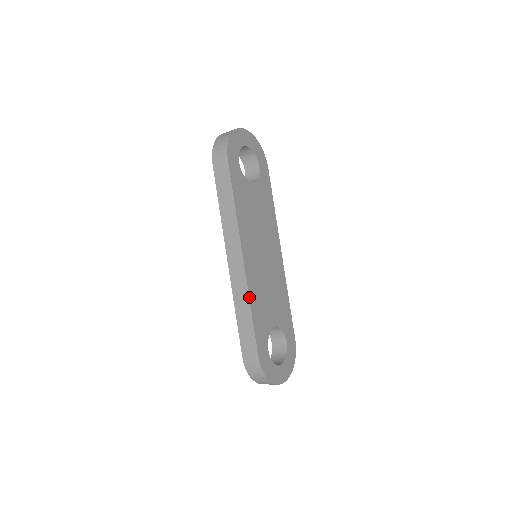
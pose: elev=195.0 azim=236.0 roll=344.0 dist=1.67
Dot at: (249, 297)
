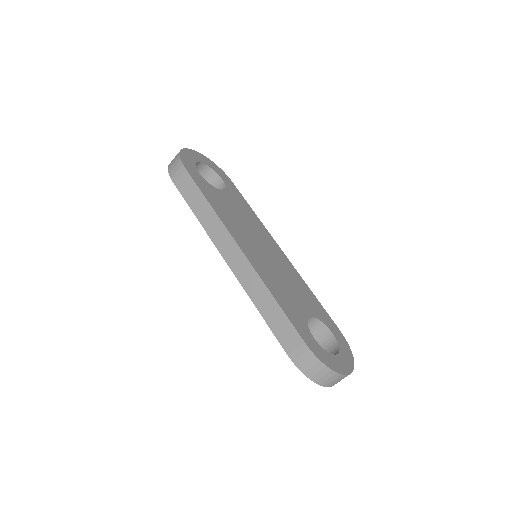
Dot at: (265, 285)
